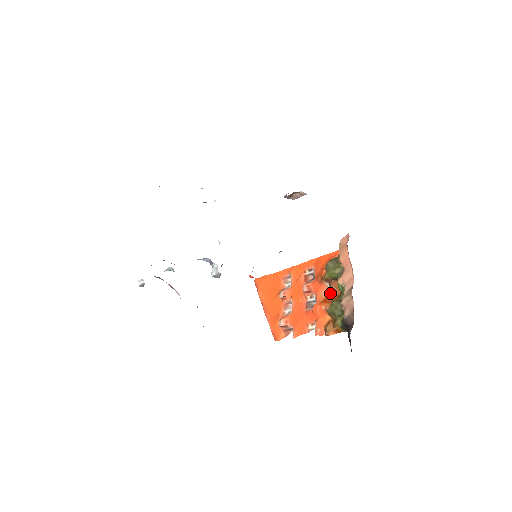
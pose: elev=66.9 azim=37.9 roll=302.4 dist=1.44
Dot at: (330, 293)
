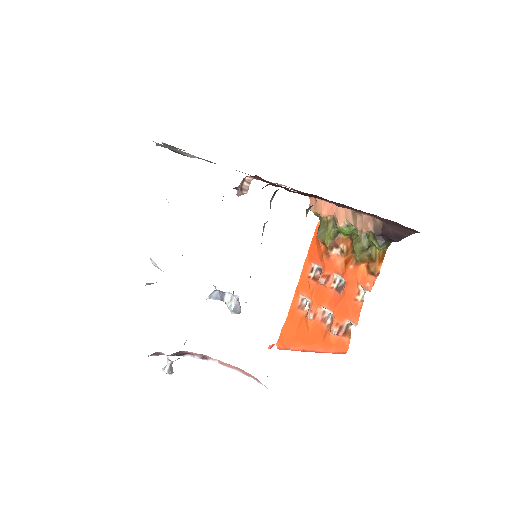
Dot at: (344, 251)
